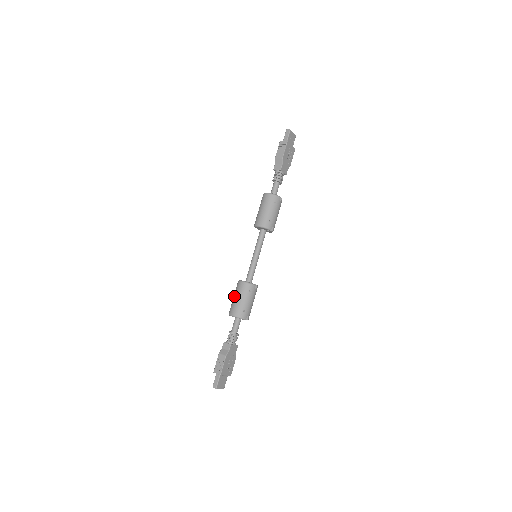
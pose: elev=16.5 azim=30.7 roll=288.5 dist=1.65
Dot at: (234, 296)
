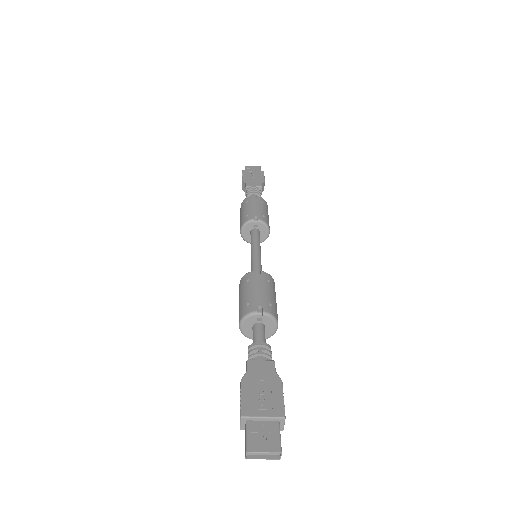
Dot at: occluded
